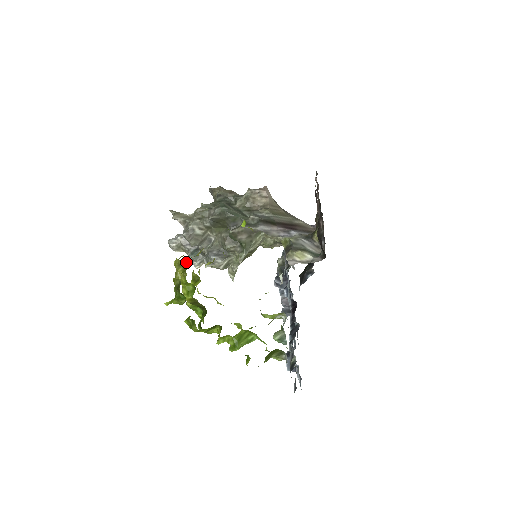
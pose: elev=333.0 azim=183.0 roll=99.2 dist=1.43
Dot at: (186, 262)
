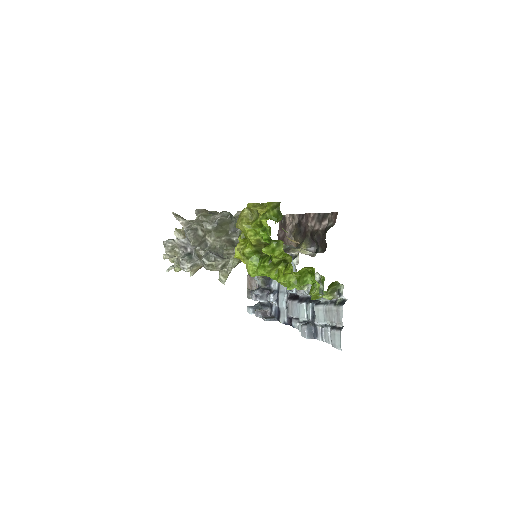
Dot at: (168, 270)
